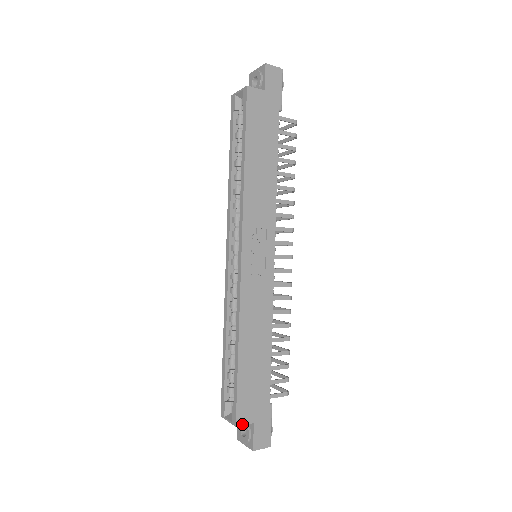
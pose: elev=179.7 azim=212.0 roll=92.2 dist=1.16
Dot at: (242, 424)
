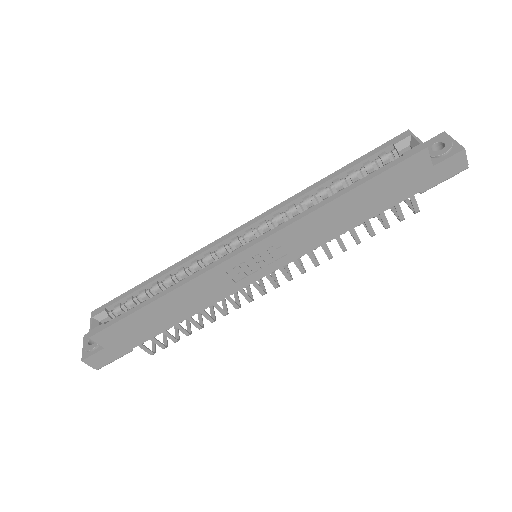
Dot at: (95, 341)
